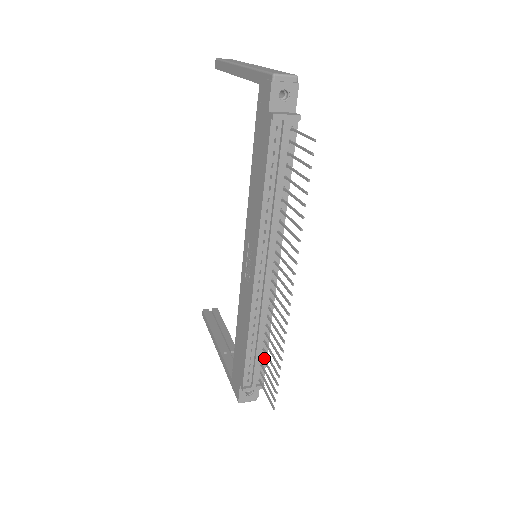
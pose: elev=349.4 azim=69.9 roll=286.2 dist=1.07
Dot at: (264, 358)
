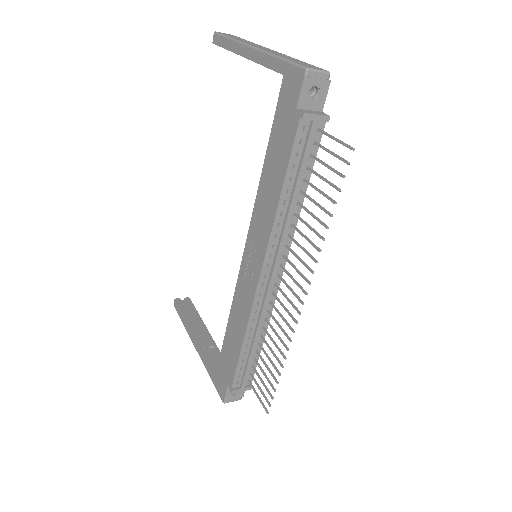
Dot at: (257, 360)
